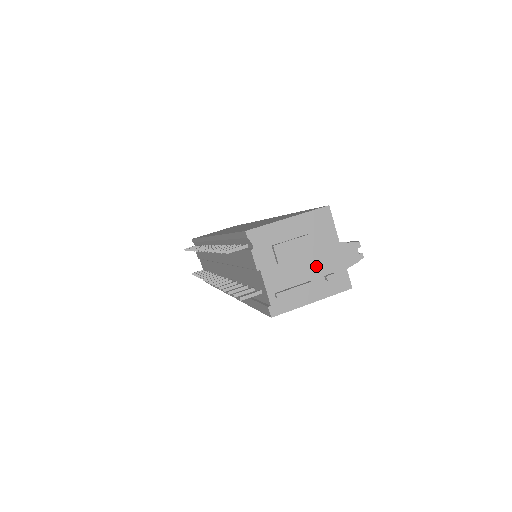
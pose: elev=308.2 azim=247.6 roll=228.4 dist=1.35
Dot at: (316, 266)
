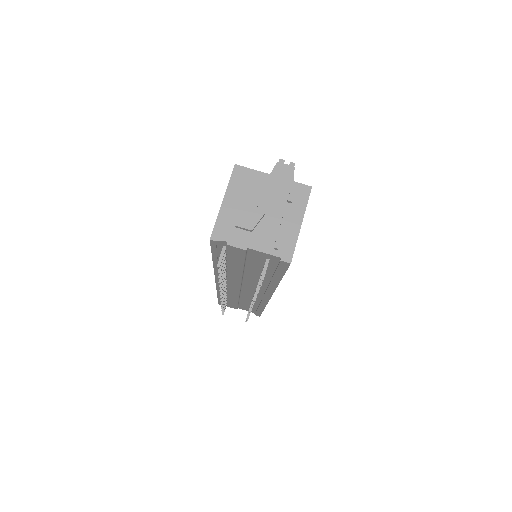
Dot at: (275, 203)
